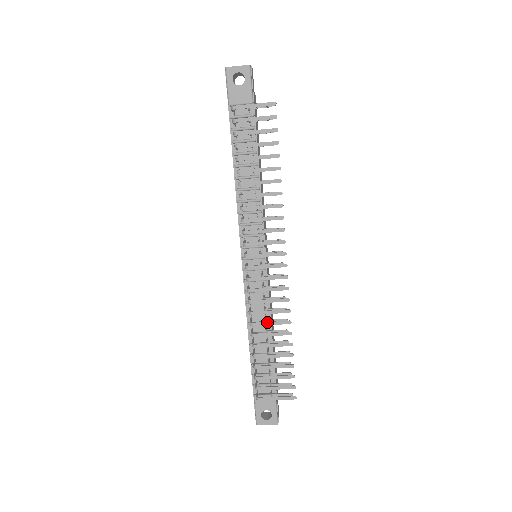
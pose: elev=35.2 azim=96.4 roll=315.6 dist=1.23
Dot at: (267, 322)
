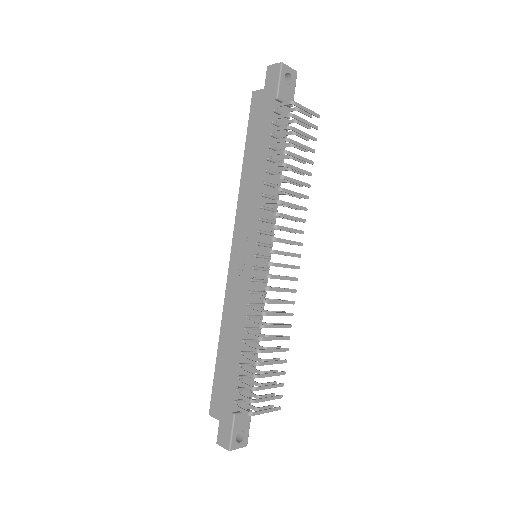
Dot at: (276, 325)
